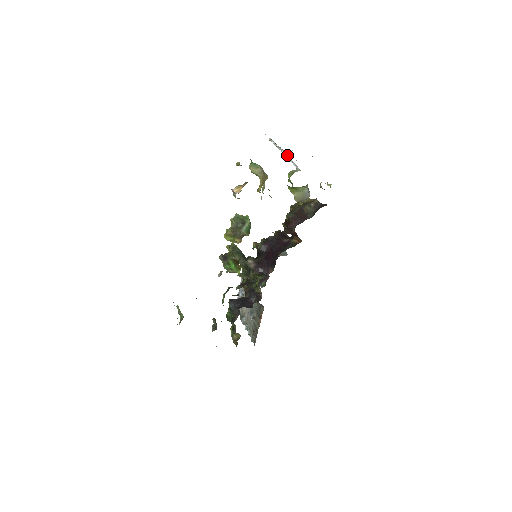
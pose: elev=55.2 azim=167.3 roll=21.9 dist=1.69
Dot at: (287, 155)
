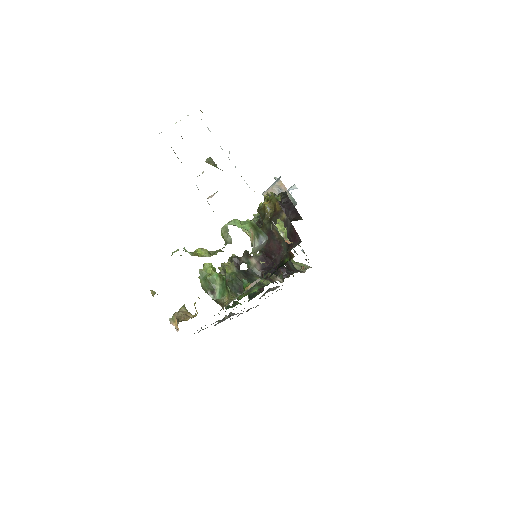
Dot at: occluded
